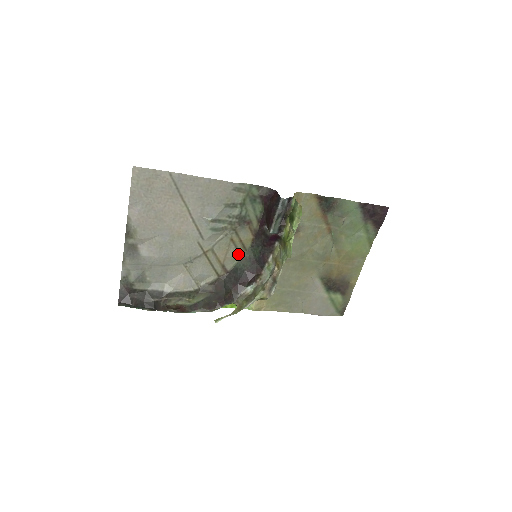
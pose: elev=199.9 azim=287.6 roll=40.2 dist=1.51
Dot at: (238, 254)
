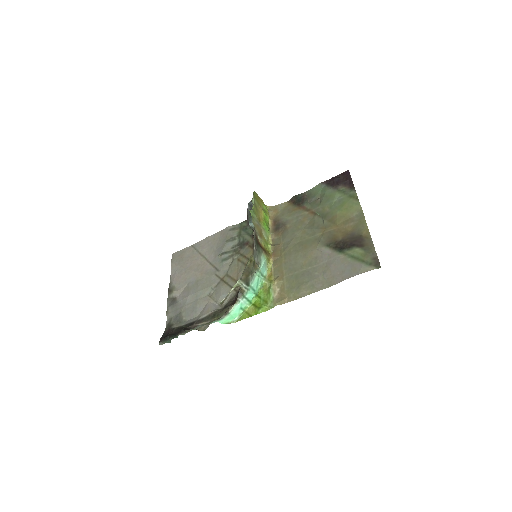
Dot at: occluded
